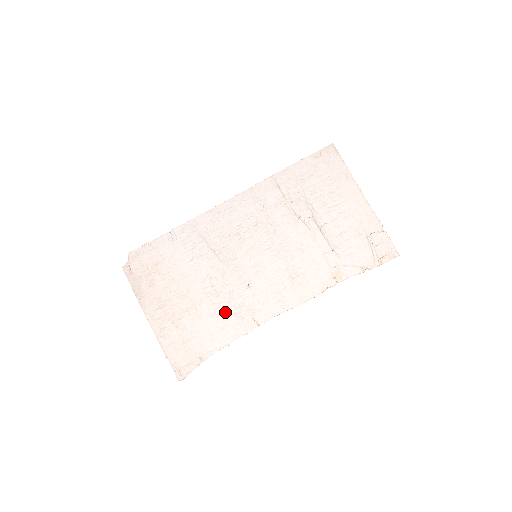
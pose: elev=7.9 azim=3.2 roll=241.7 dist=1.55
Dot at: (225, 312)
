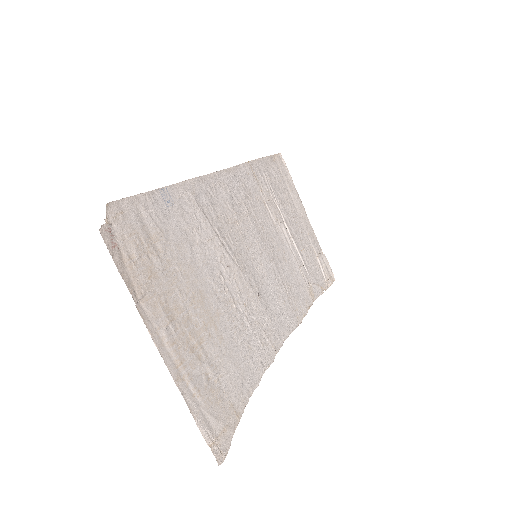
Dot at: (245, 333)
